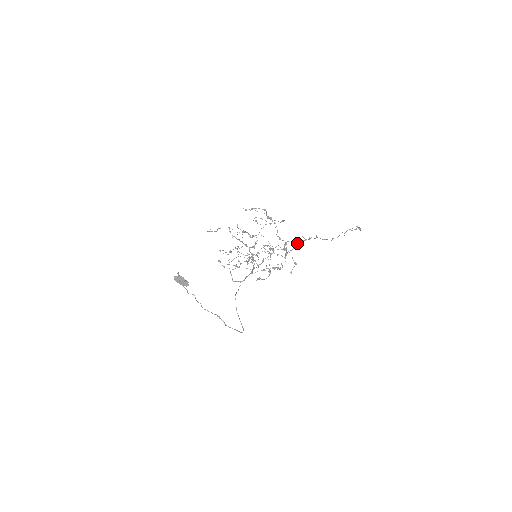
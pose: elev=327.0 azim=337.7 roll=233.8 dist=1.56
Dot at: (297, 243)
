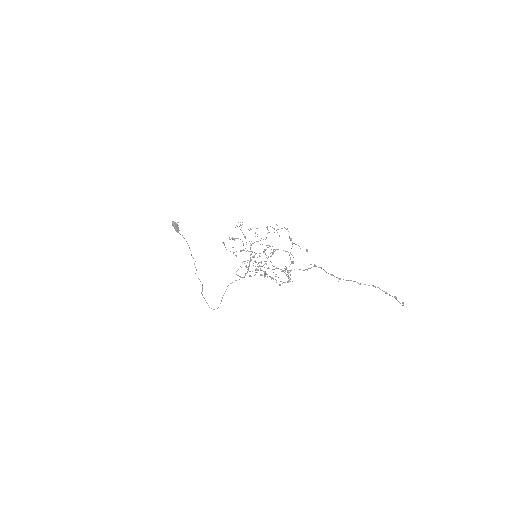
Dot at: occluded
